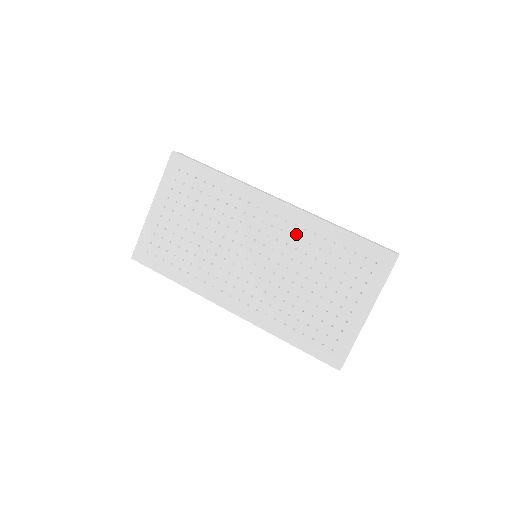
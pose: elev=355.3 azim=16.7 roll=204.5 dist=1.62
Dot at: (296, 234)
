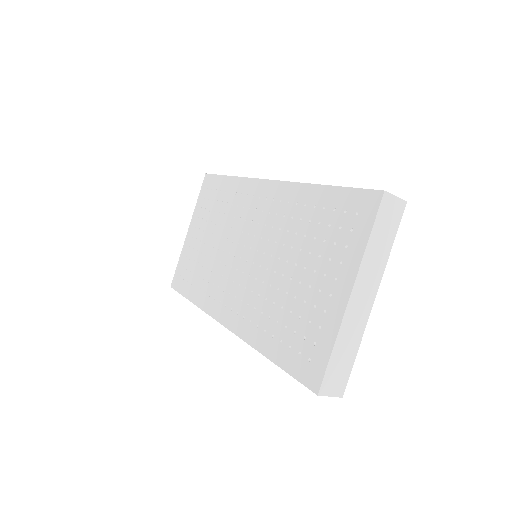
Dot at: (281, 211)
